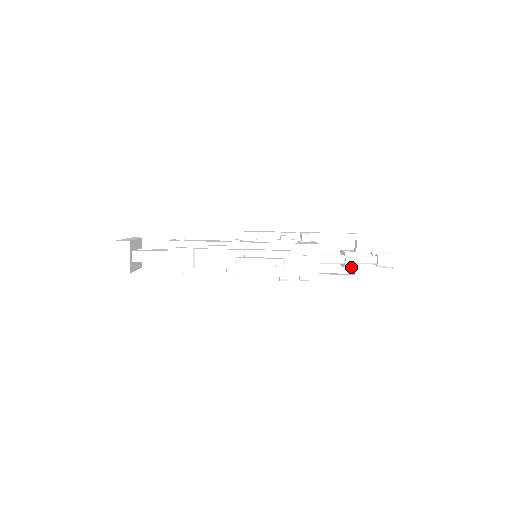
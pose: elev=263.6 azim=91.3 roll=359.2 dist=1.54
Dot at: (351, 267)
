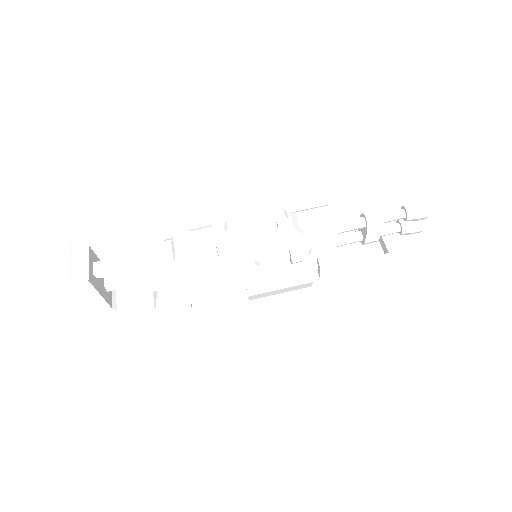
Dot at: (376, 228)
